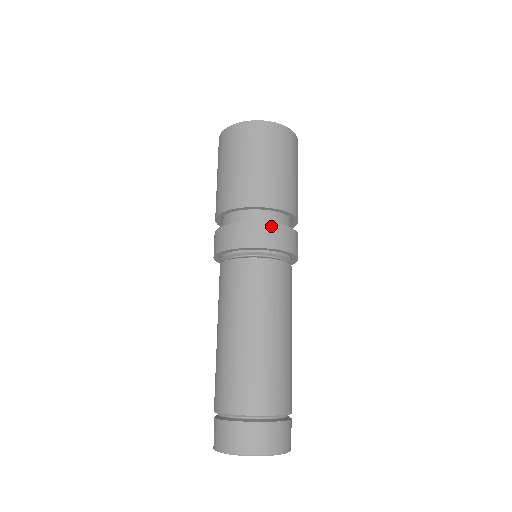
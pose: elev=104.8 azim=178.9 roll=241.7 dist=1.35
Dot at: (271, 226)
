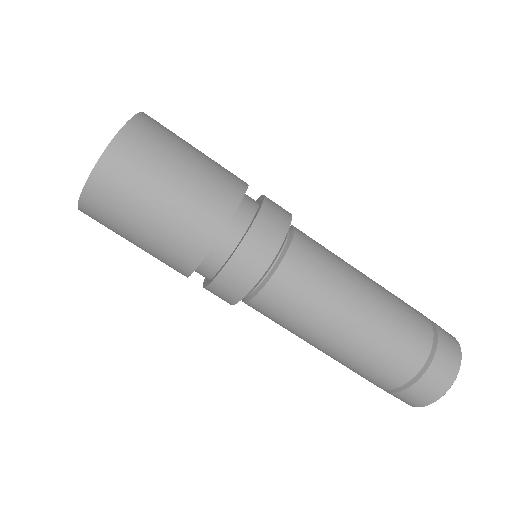
Dot at: (219, 280)
